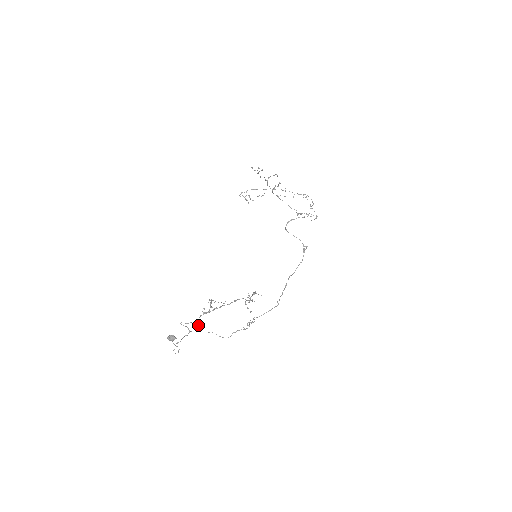
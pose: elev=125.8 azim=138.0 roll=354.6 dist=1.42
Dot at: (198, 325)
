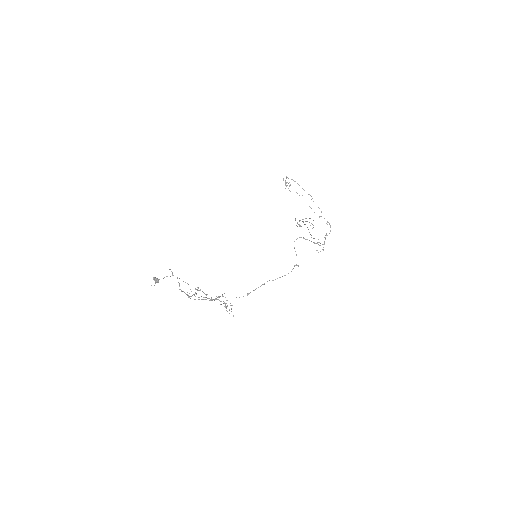
Dot at: (180, 289)
